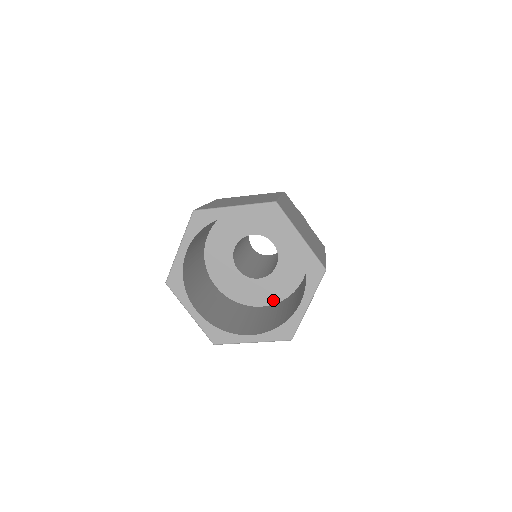
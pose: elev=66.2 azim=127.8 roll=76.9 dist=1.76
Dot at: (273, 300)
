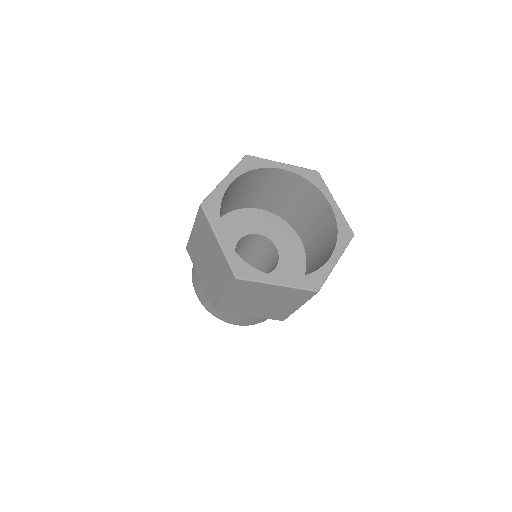
Dot at: (301, 273)
